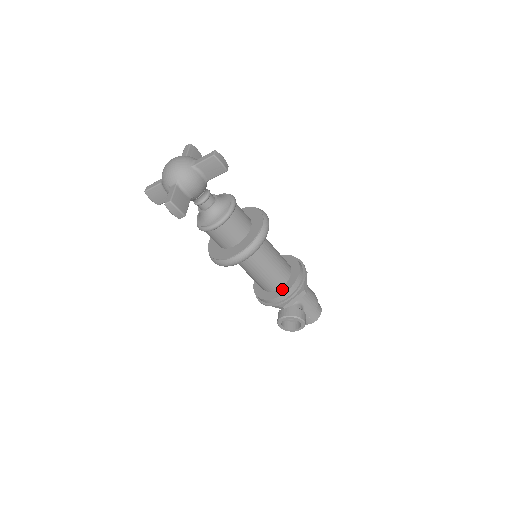
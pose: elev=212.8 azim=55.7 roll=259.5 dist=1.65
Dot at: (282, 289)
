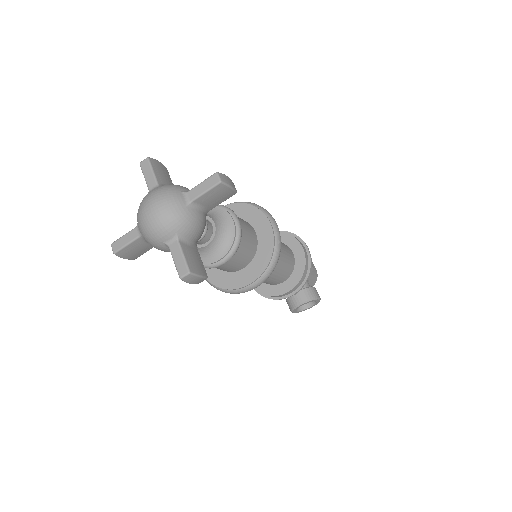
Dot at: (292, 278)
